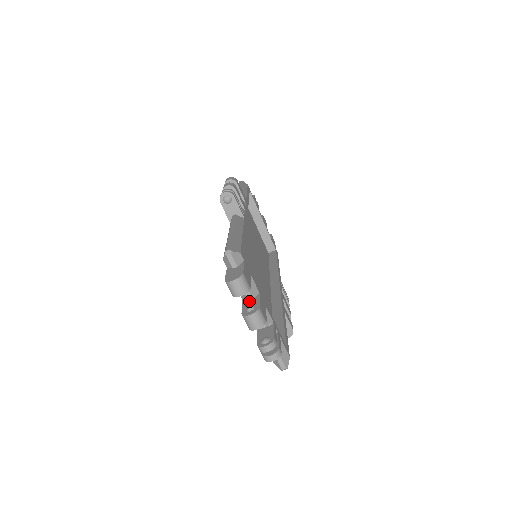
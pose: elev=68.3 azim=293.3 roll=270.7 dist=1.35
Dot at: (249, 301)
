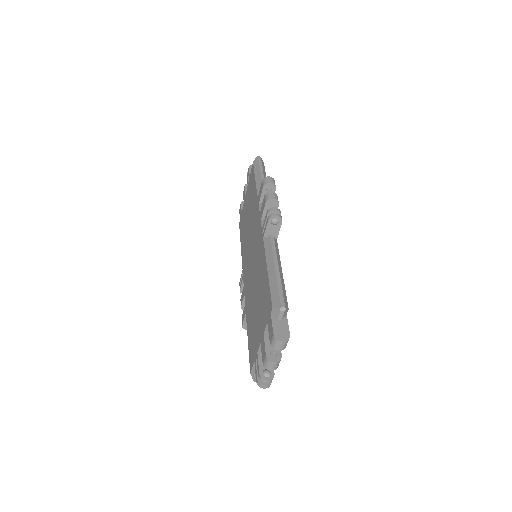
Dot at: occluded
